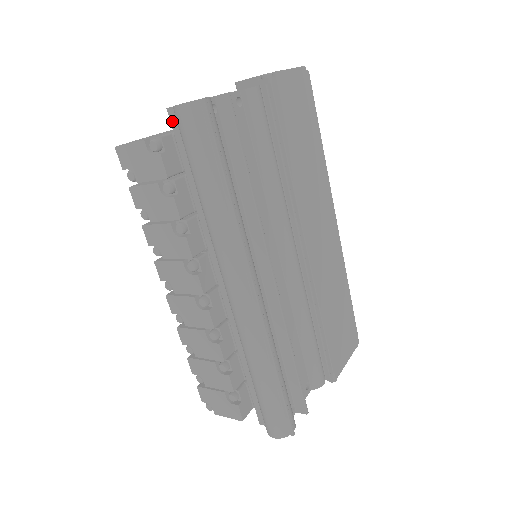
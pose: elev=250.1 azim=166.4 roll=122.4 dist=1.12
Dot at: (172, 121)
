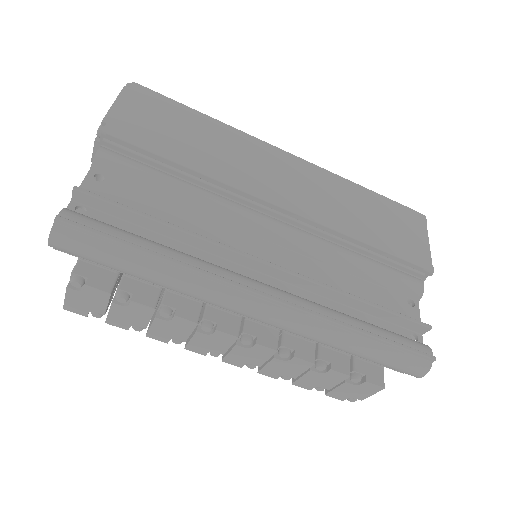
Dot at: occluded
